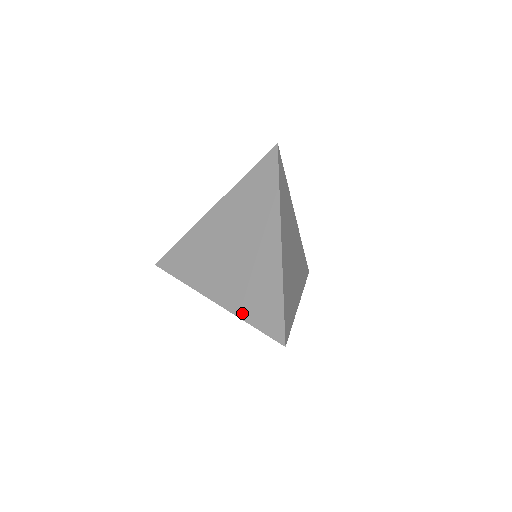
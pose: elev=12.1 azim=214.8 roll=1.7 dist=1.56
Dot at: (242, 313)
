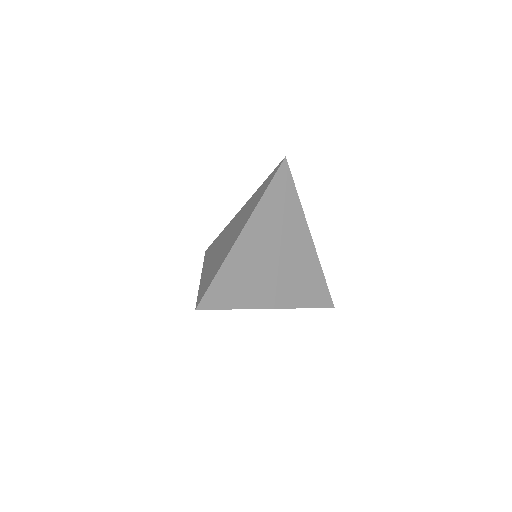
Dot at: (201, 284)
